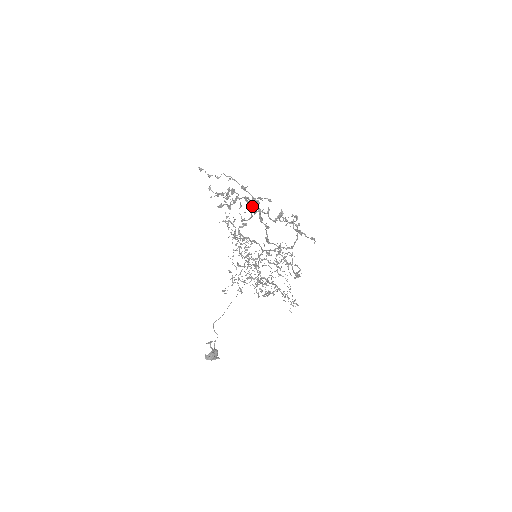
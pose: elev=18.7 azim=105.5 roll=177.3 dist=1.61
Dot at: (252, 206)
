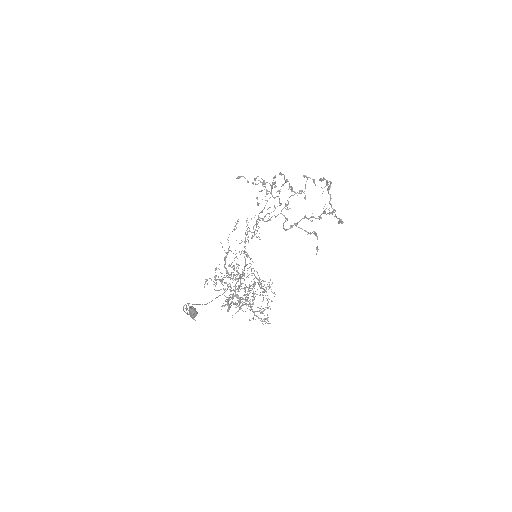
Dot at: (310, 178)
